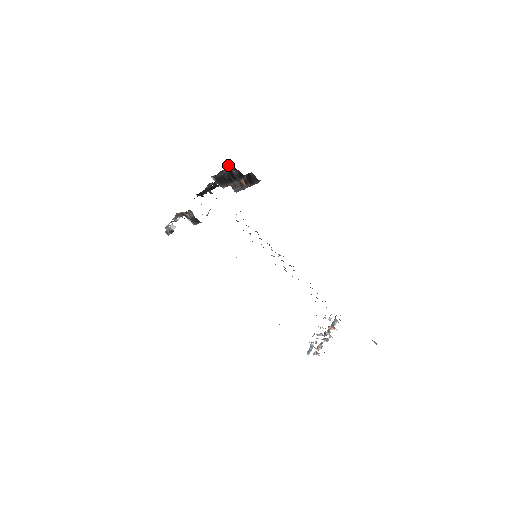
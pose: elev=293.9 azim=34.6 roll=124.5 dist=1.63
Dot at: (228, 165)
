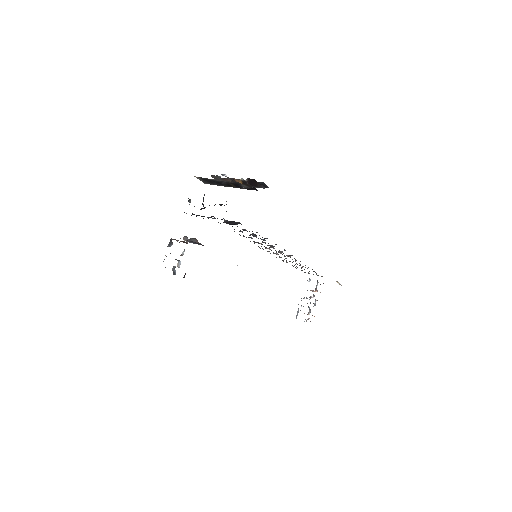
Dot at: occluded
